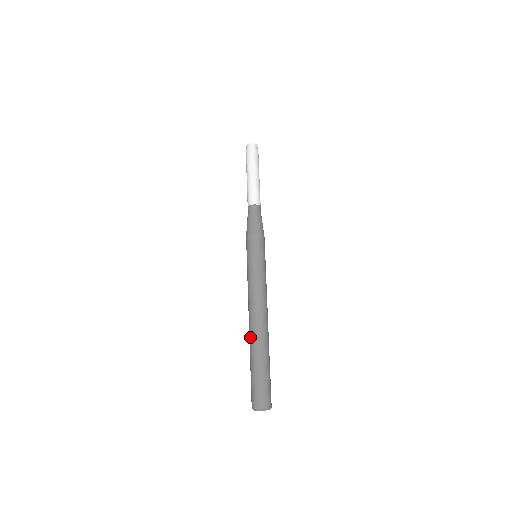
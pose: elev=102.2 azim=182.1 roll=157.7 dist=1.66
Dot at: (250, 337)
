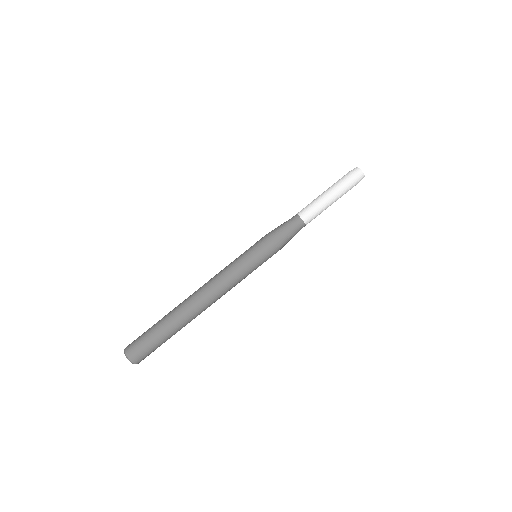
Dot at: (182, 308)
